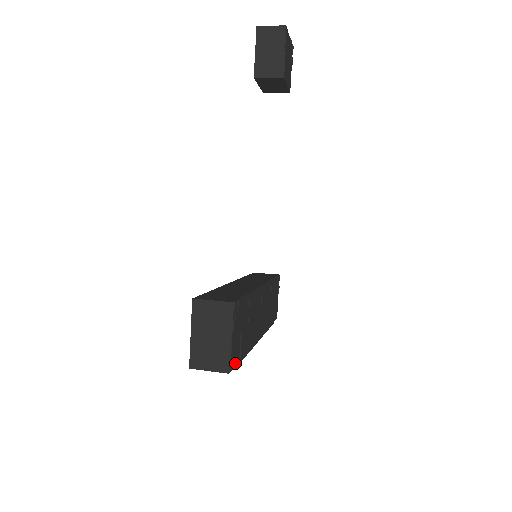
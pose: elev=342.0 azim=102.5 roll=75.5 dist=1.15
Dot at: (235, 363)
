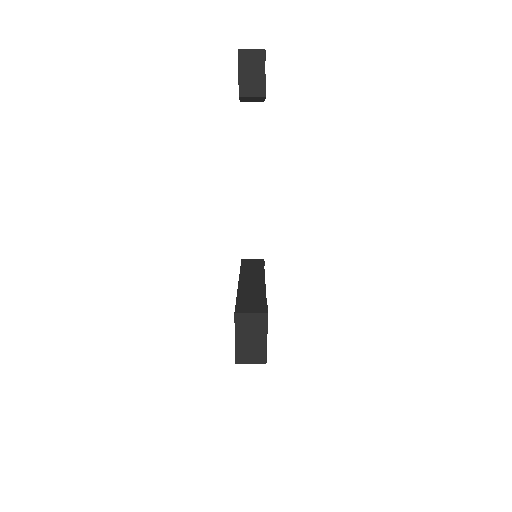
Dot at: occluded
